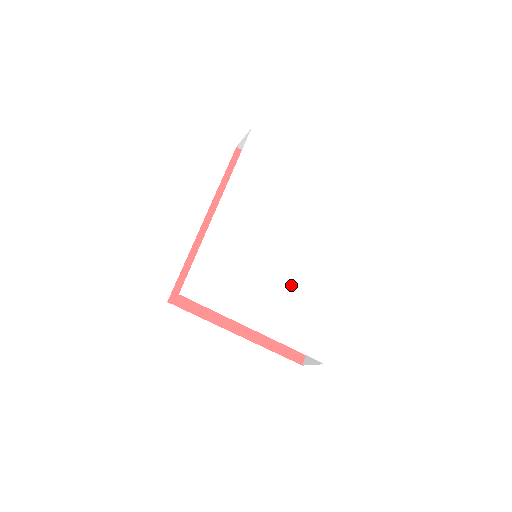
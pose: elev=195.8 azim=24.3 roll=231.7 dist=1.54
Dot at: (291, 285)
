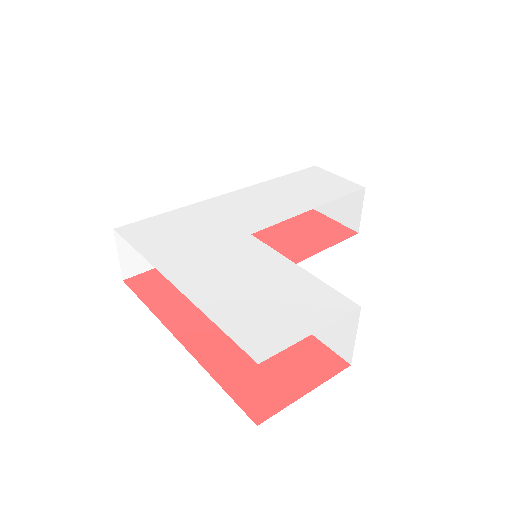
Dot at: (270, 263)
